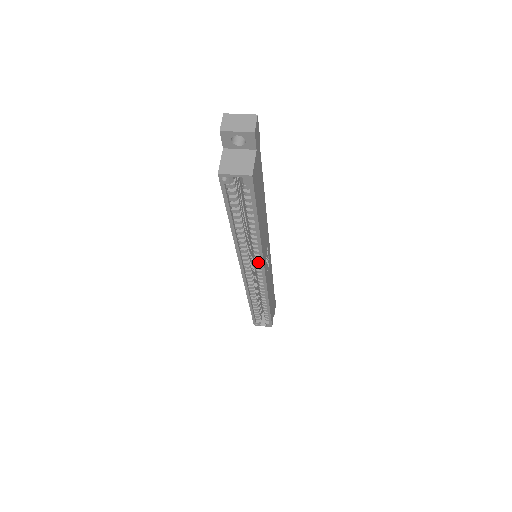
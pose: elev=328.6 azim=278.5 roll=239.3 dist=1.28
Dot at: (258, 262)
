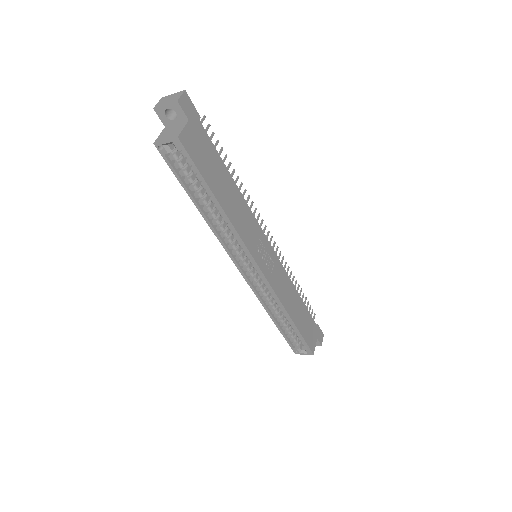
Dot at: (248, 255)
